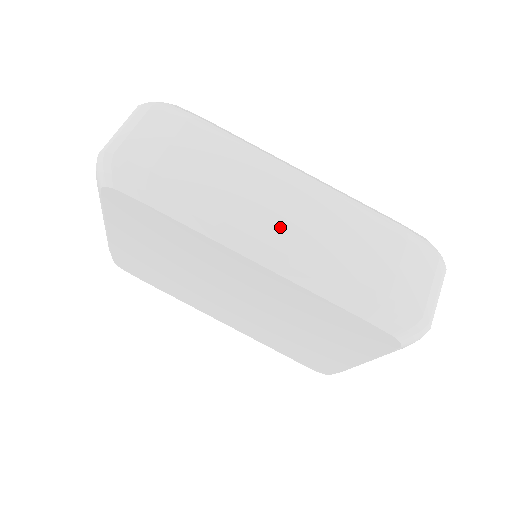
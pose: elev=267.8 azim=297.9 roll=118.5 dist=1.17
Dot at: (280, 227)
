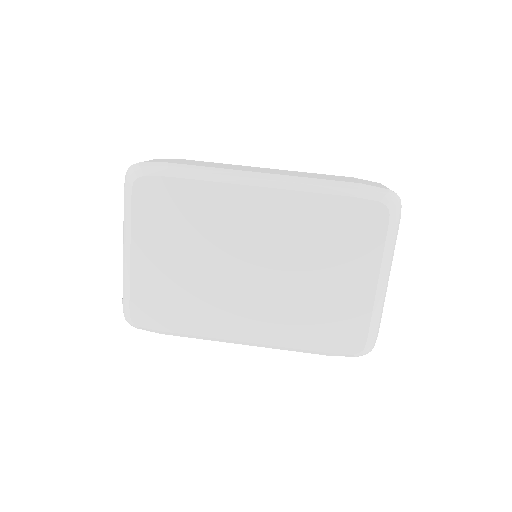
Dot at: (267, 172)
